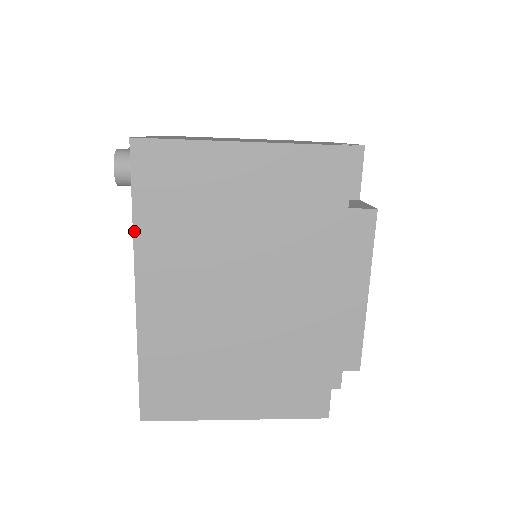
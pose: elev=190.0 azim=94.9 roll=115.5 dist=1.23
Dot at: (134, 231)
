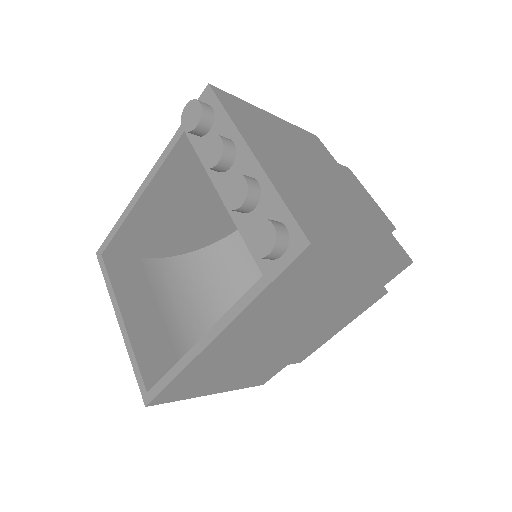
Dot at: (252, 303)
